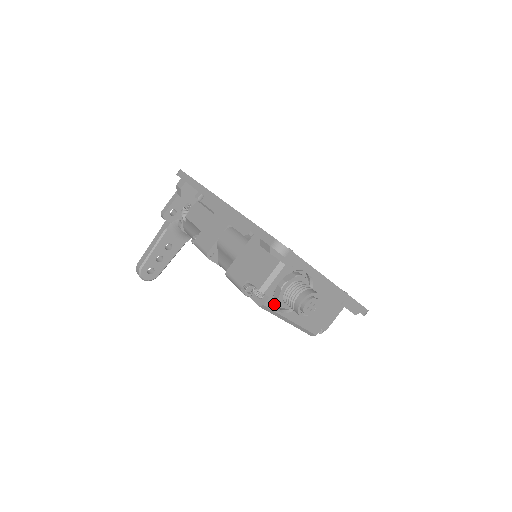
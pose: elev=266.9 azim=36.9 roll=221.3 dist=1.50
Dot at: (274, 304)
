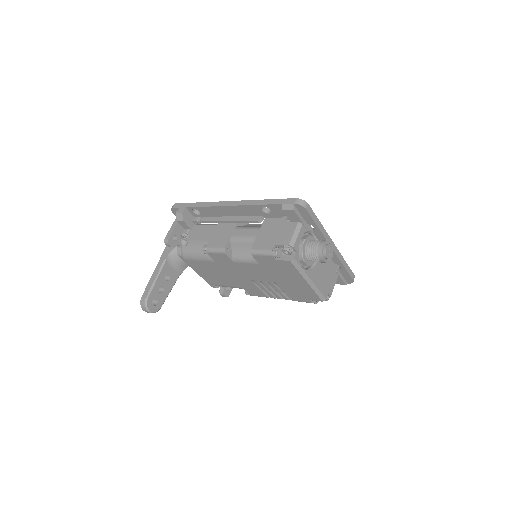
Dot at: (299, 260)
